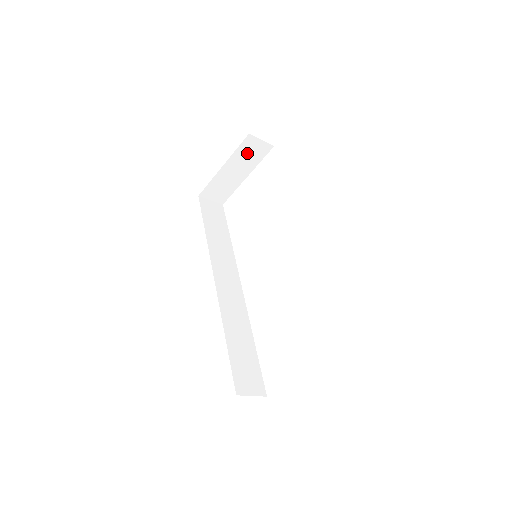
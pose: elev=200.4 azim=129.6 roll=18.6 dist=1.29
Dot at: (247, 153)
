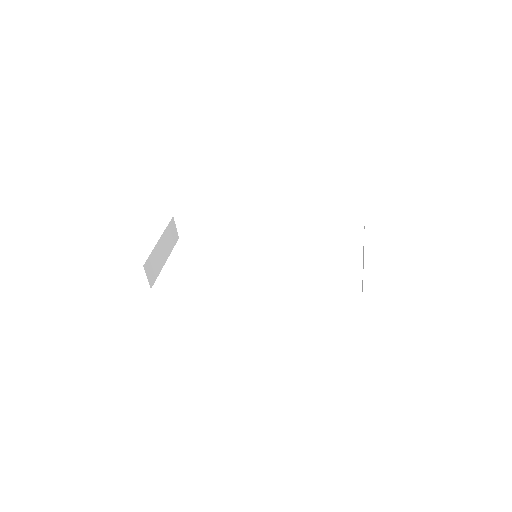
Dot at: (169, 235)
